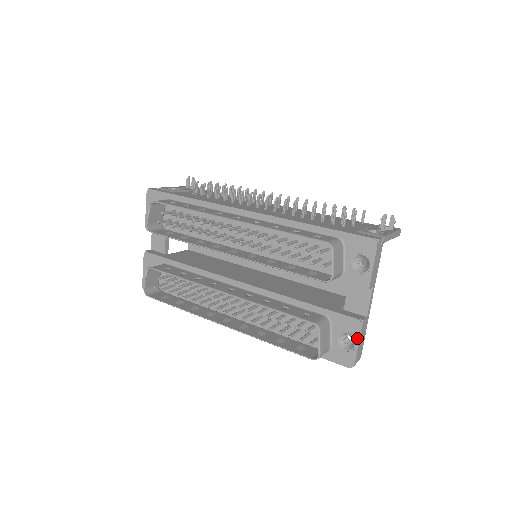
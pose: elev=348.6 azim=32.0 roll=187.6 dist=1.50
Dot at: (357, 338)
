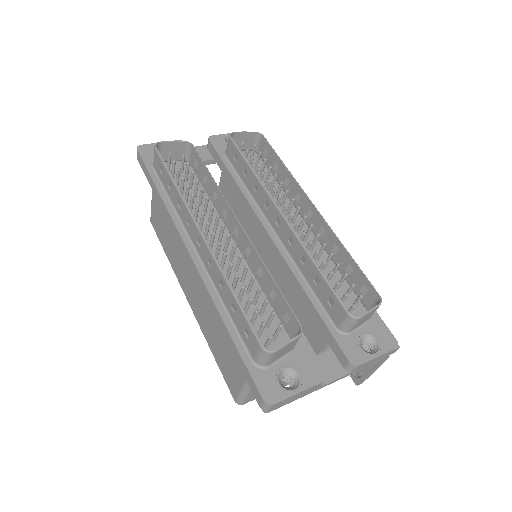
Dot at: (304, 387)
